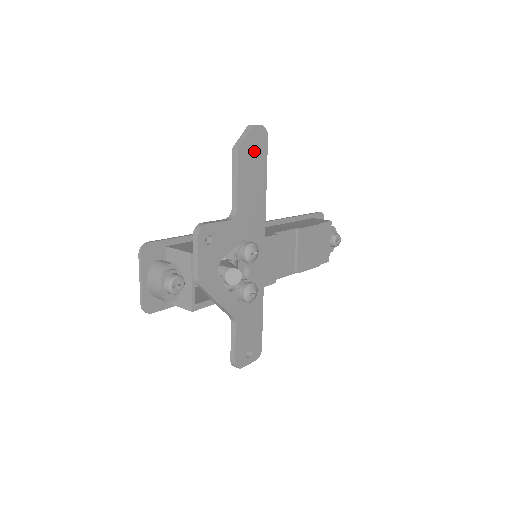
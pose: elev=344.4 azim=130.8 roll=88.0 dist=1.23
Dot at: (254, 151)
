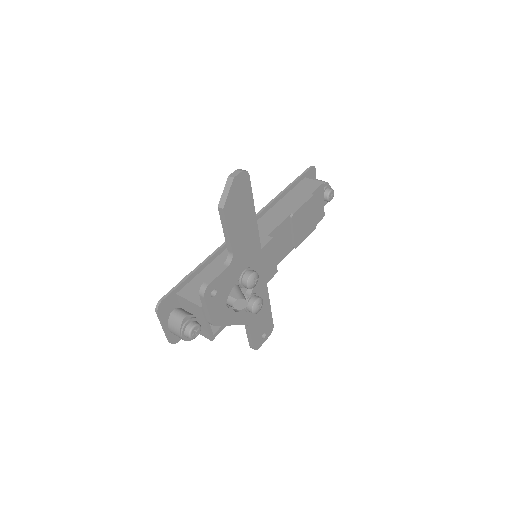
Dot at: (239, 198)
